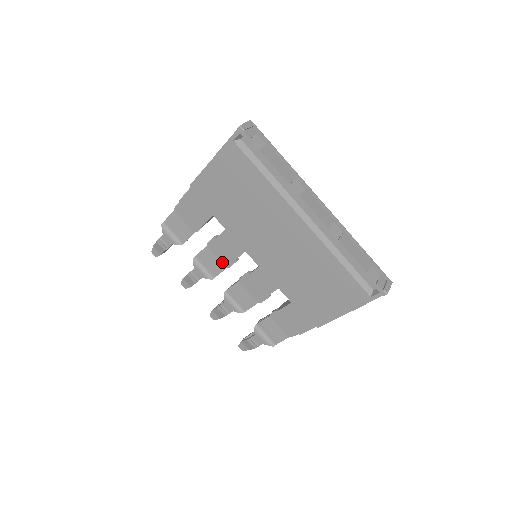
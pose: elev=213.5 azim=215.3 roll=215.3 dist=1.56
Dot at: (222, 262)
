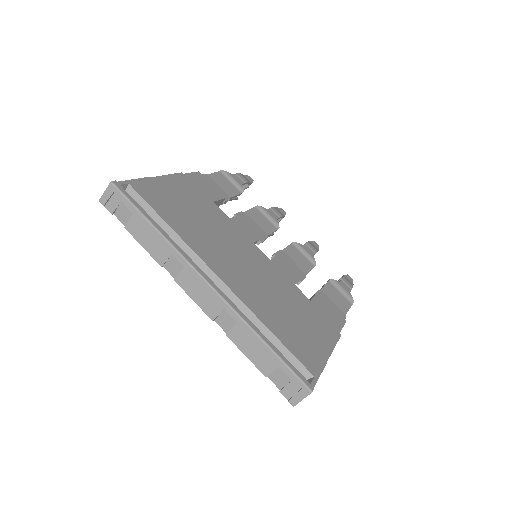
Dot at: occluded
